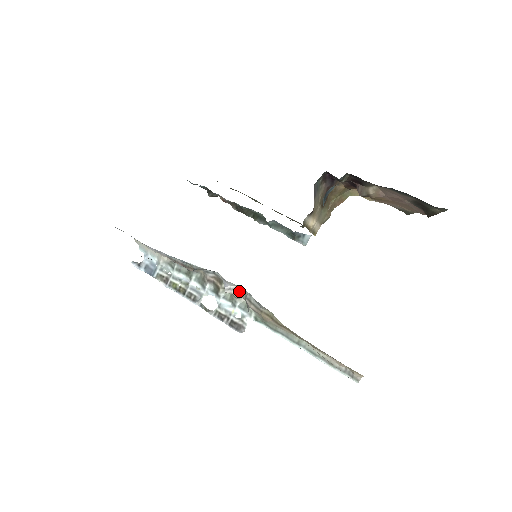
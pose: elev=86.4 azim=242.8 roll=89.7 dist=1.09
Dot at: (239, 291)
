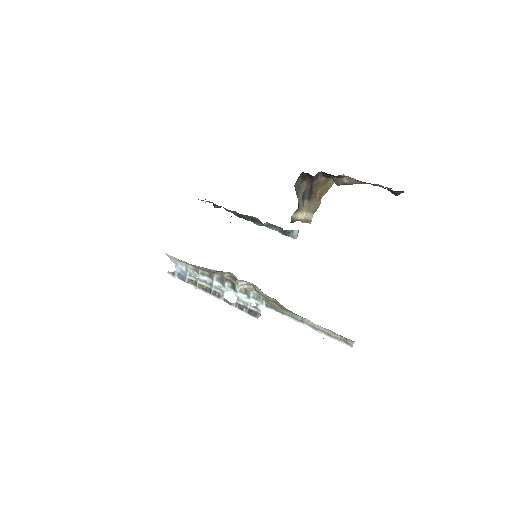
Dot at: (250, 285)
